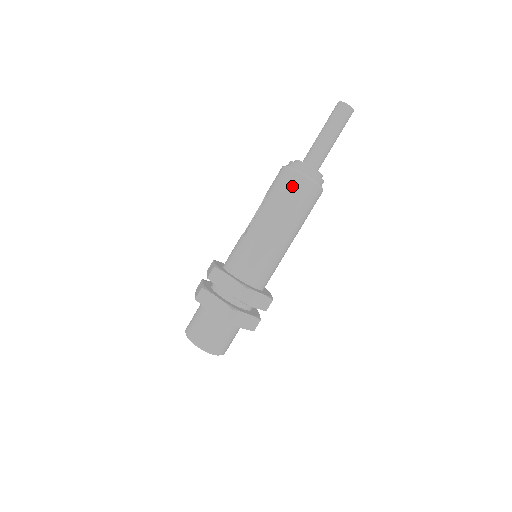
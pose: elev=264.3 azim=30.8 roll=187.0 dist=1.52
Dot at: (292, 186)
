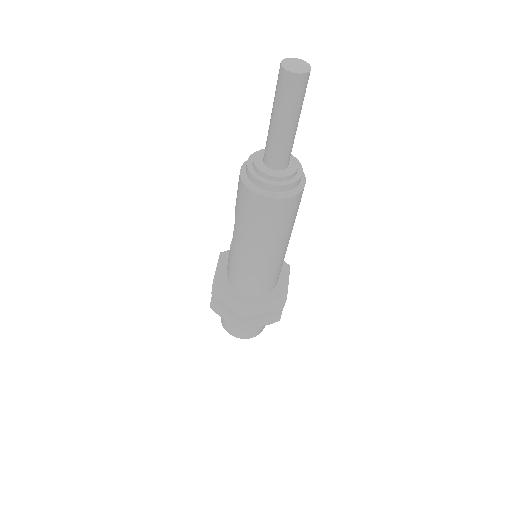
Dot at: (254, 208)
